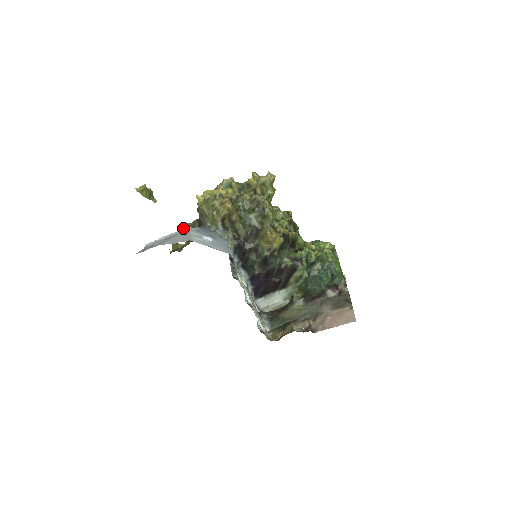
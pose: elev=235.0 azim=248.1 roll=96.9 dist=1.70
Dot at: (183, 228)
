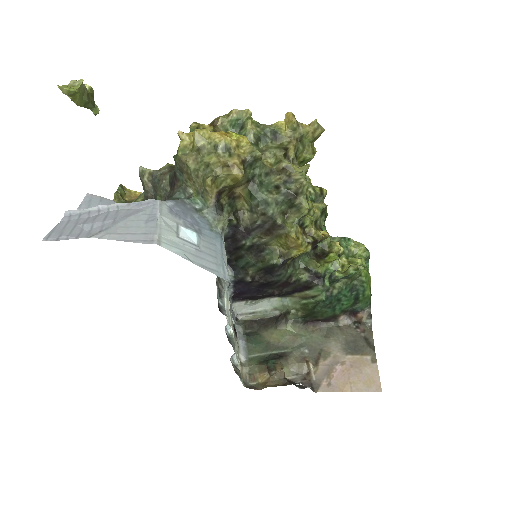
Dot at: (140, 175)
